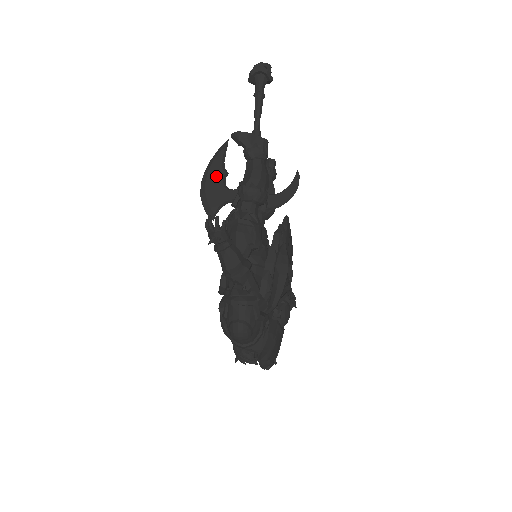
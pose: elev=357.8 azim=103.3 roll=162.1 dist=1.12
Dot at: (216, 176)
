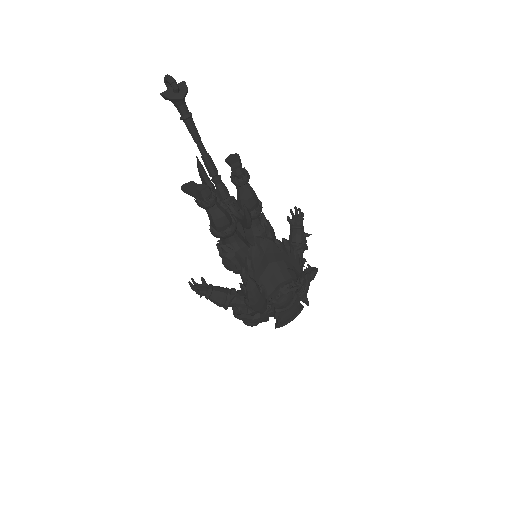
Dot at: occluded
